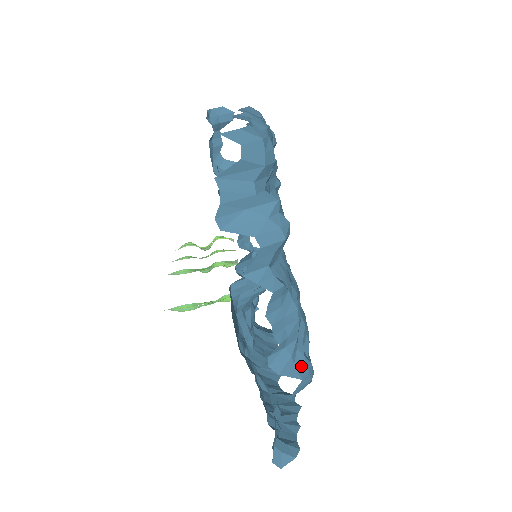
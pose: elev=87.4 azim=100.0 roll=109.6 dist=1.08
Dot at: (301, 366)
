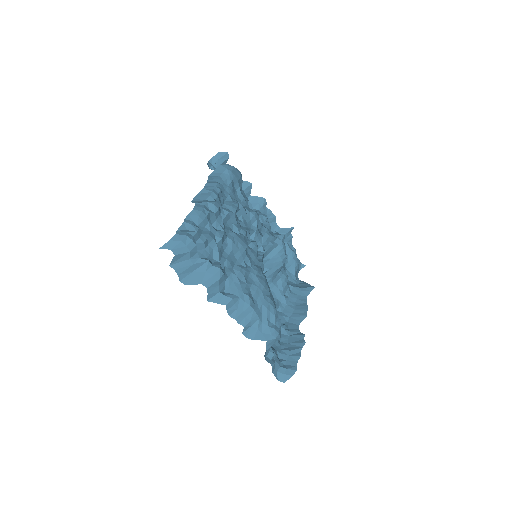
Dot at: (266, 332)
